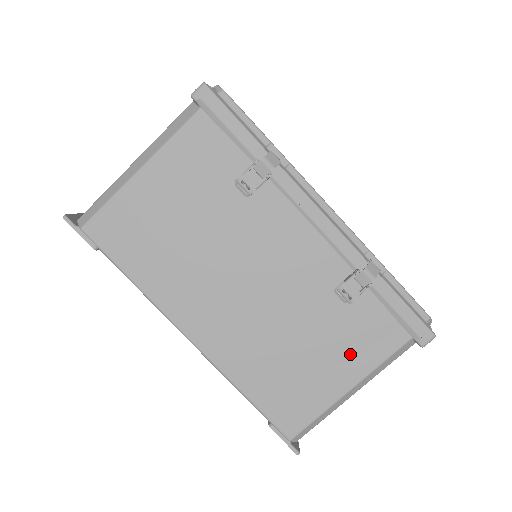
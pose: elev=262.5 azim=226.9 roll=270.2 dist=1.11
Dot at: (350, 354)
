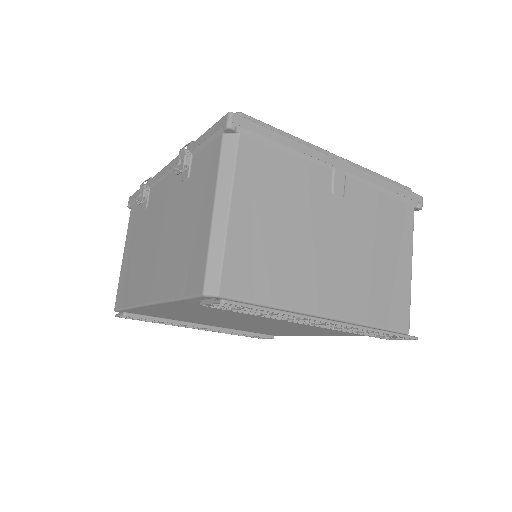
Dot at: (203, 194)
